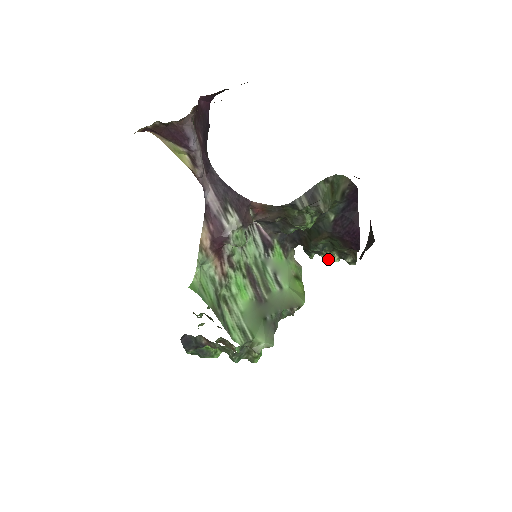
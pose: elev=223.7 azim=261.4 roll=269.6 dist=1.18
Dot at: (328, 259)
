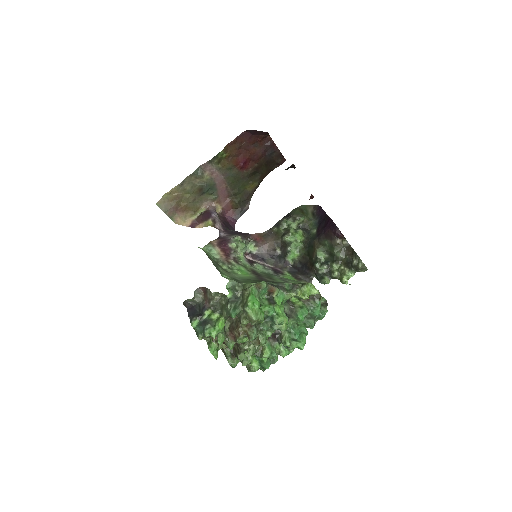
Dot at: (342, 277)
